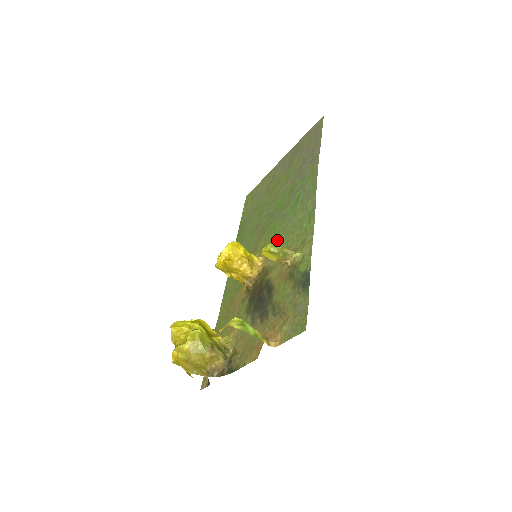
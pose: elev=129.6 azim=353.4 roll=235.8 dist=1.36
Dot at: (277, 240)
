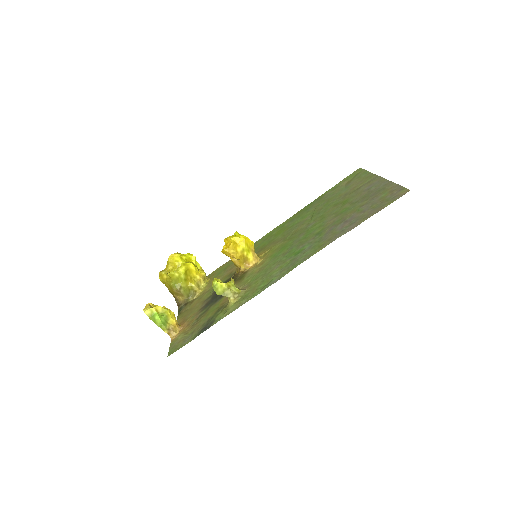
Dot at: (267, 264)
